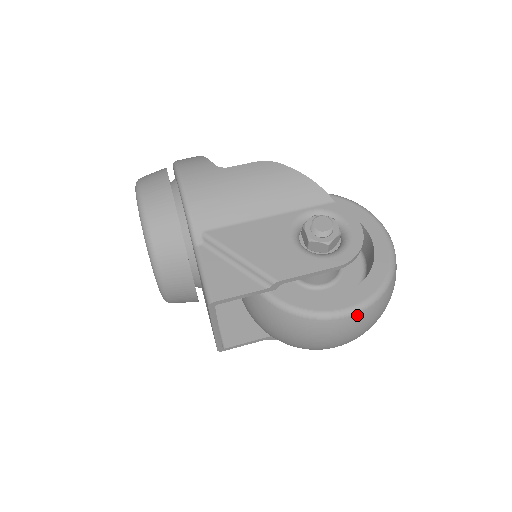
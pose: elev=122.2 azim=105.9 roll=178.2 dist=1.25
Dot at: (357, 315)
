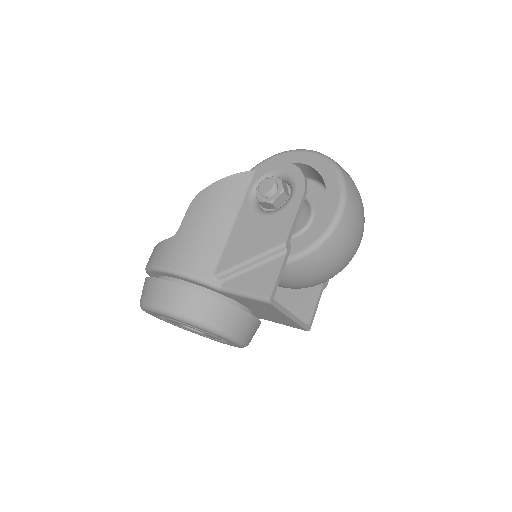
Dot at: (347, 204)
